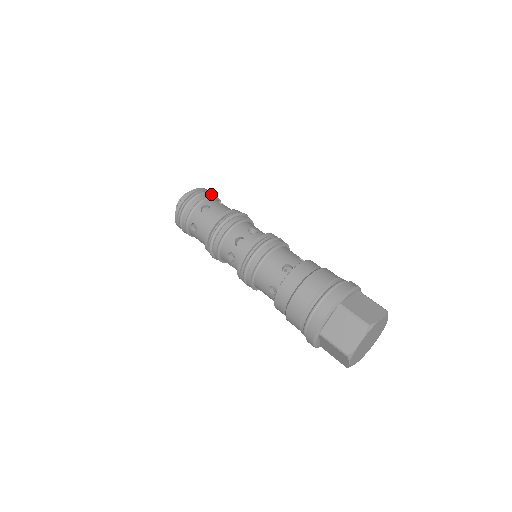
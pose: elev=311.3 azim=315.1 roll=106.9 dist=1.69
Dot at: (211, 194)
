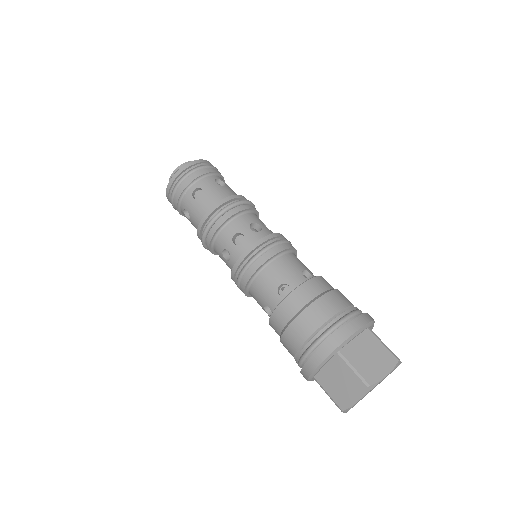
Dot at: (223, 177)
